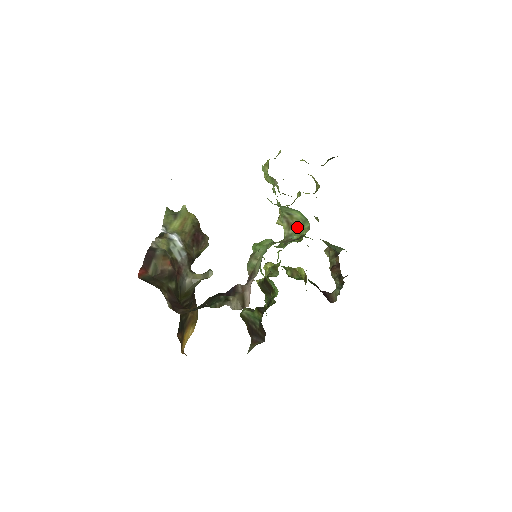
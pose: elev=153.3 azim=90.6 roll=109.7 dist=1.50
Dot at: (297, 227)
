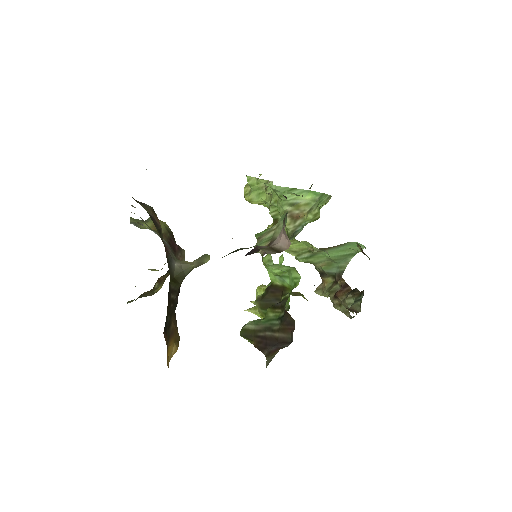
Dot at: (308, 211)
